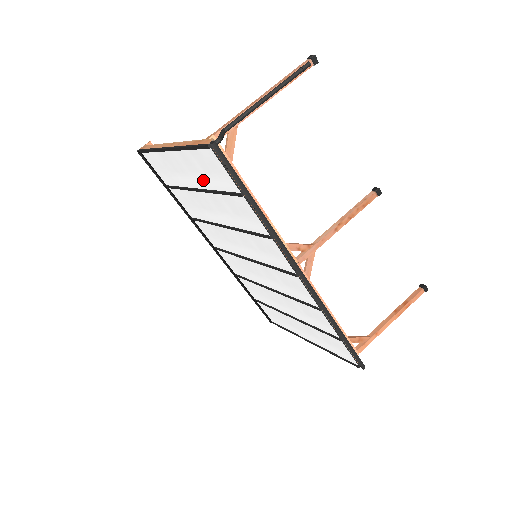
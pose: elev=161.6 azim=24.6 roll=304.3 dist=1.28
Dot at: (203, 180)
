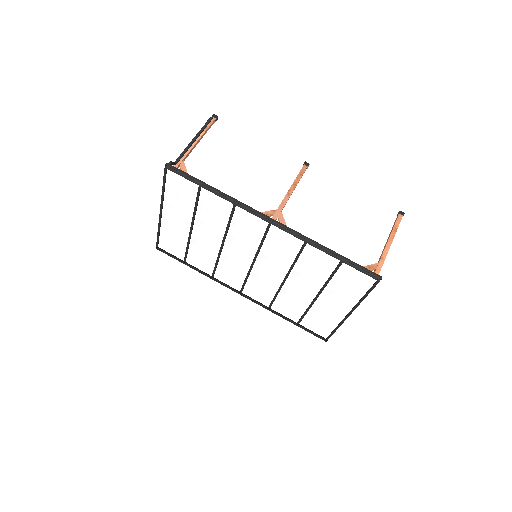
Dot at: (186, 211)
